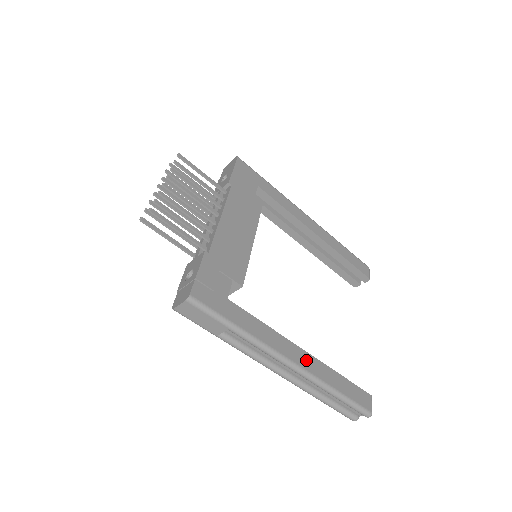
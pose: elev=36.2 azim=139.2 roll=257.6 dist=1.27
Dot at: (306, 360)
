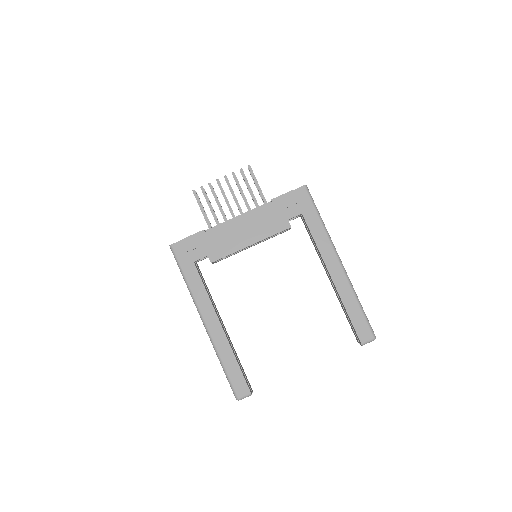
Dot at: (217, 330)
